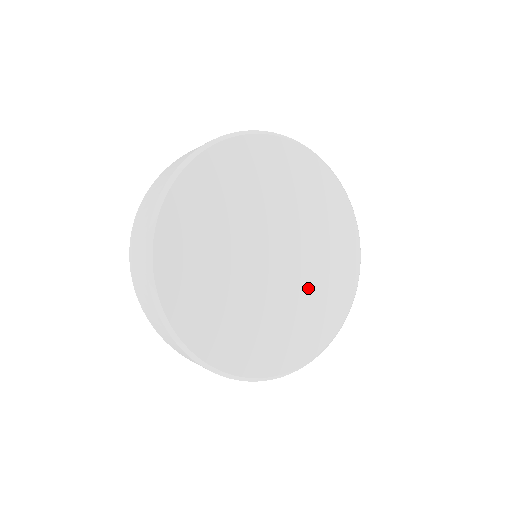
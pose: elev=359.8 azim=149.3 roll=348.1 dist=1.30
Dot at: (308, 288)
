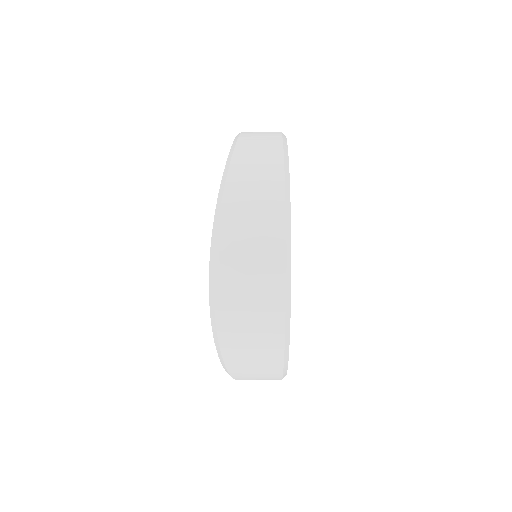
Dot at: occluded
